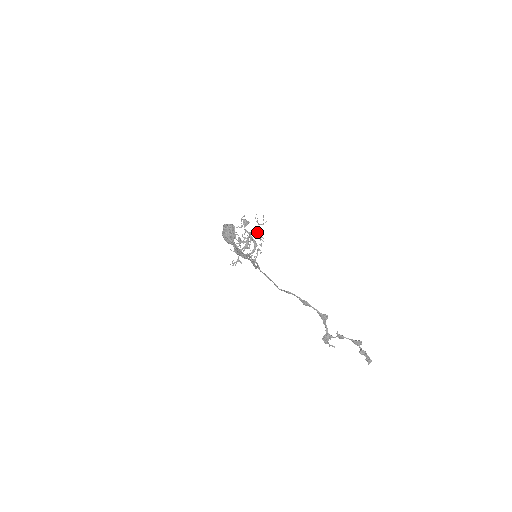
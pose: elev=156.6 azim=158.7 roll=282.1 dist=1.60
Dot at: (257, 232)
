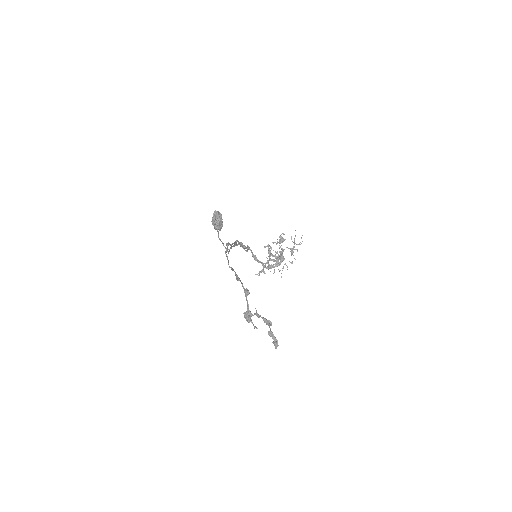
Dot at: (291, 250)
